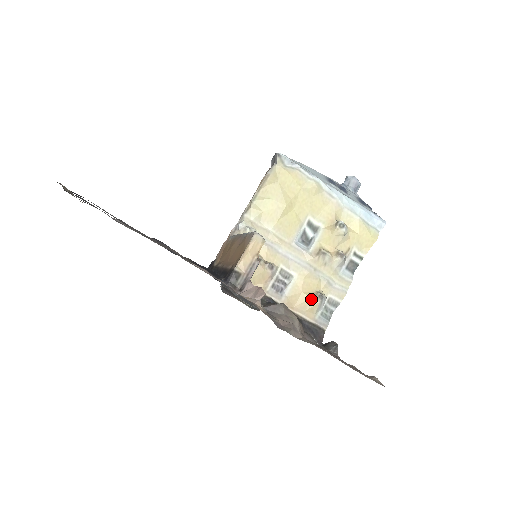
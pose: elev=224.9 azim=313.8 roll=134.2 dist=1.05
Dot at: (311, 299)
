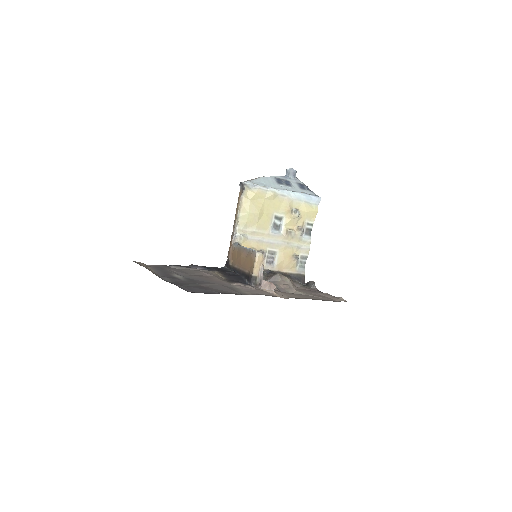
Dot at: (291, 261)
